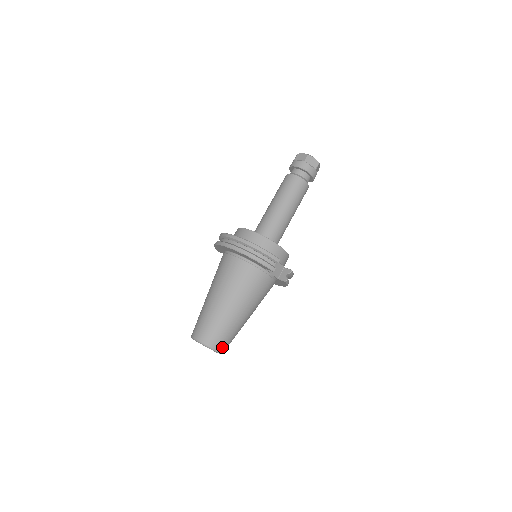
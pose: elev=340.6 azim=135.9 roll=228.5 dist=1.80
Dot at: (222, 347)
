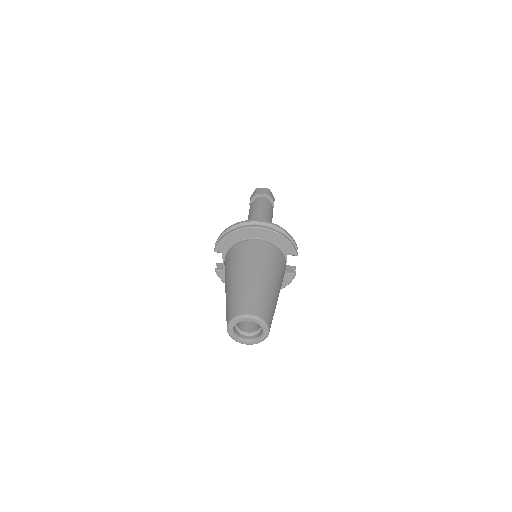
Dot at: (270, 327)
